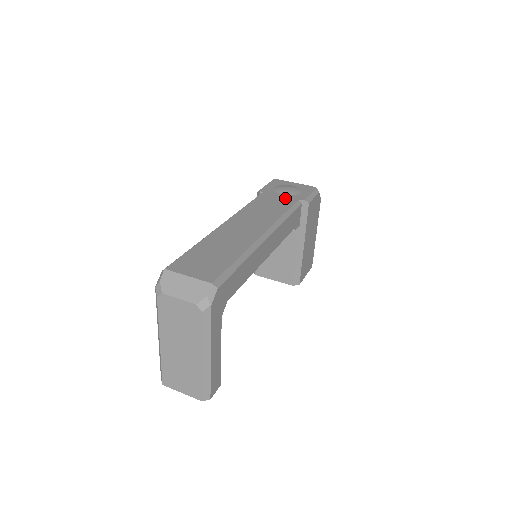
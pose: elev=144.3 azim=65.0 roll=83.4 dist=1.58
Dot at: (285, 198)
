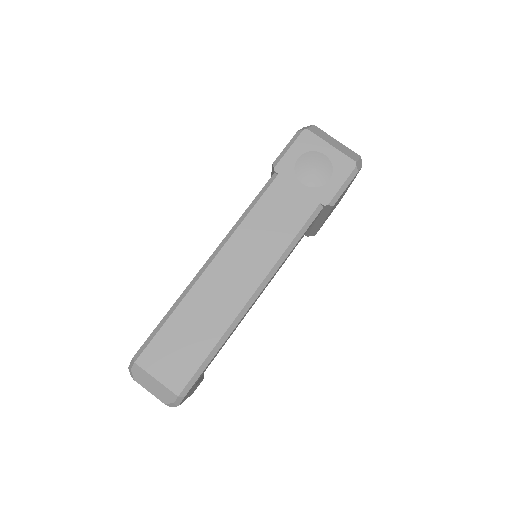
Dot at: (303, 197)
